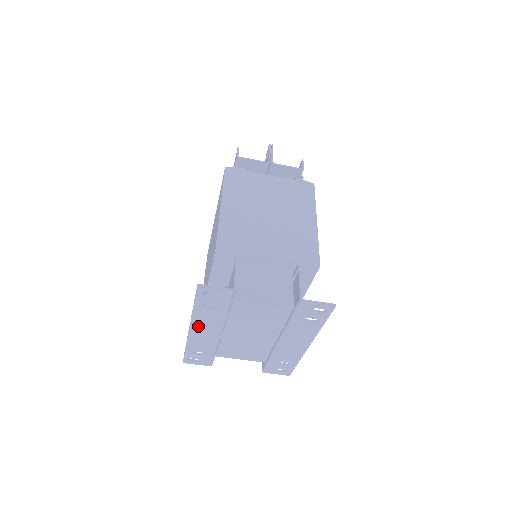
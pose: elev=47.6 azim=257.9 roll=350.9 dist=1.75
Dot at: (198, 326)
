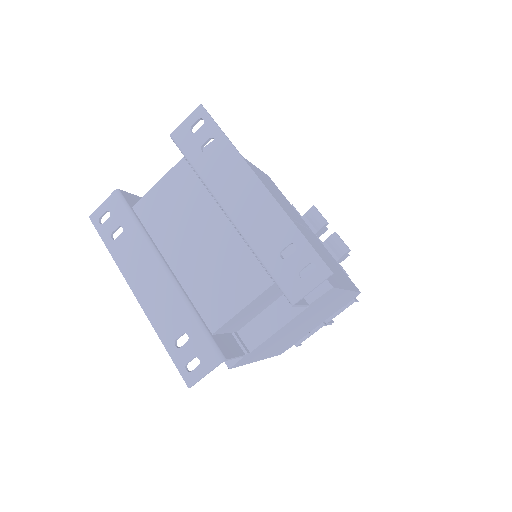
Dot at: (137, 279)
